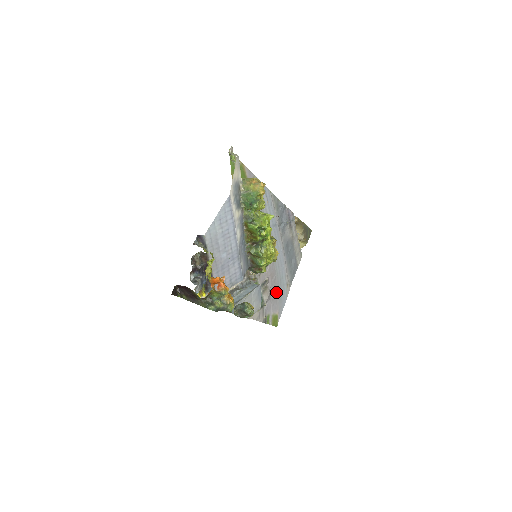
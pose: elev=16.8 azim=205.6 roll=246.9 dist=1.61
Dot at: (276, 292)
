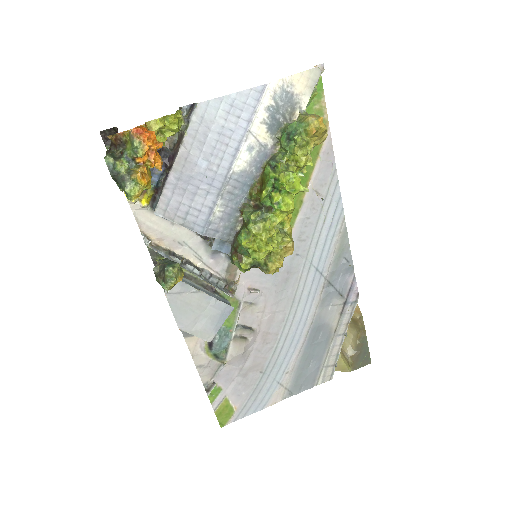
Dot at: (256, 373)
